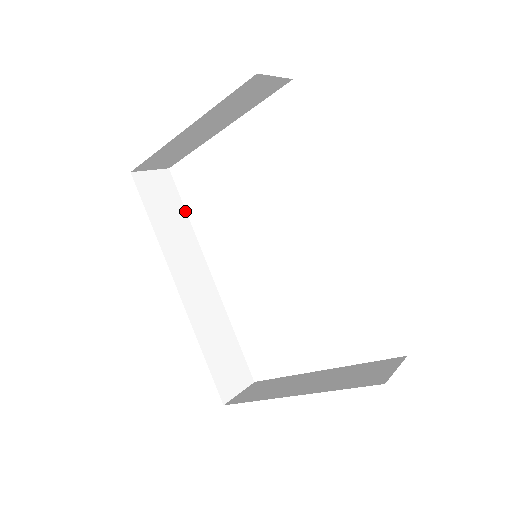
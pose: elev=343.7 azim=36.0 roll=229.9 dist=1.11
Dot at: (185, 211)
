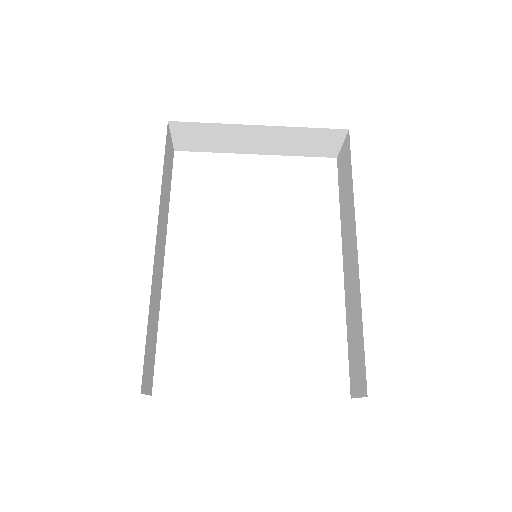
Dot at: occluded
